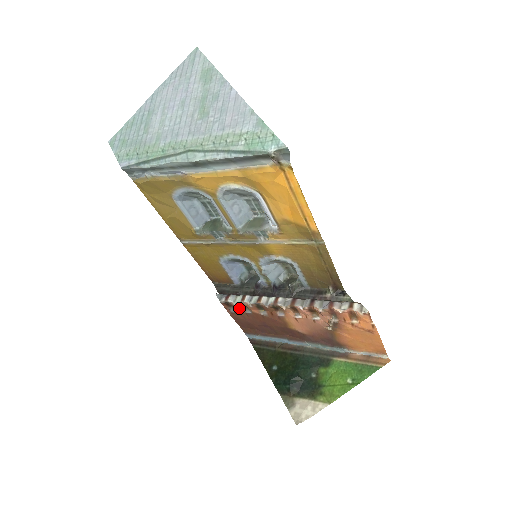
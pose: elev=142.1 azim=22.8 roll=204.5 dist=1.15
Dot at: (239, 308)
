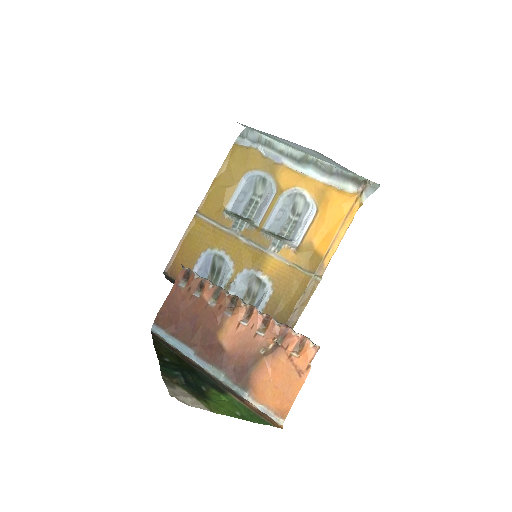
Dot at: (193, 285)
